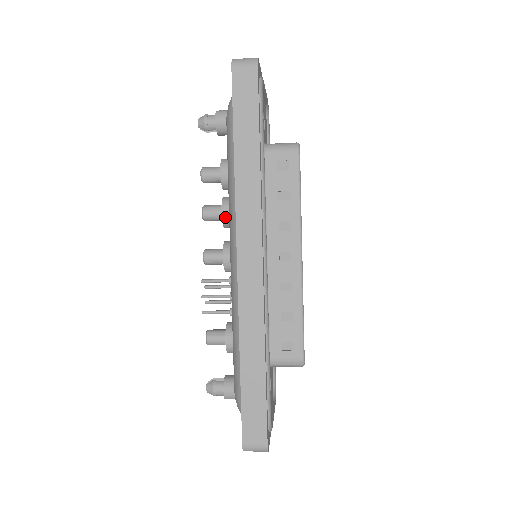
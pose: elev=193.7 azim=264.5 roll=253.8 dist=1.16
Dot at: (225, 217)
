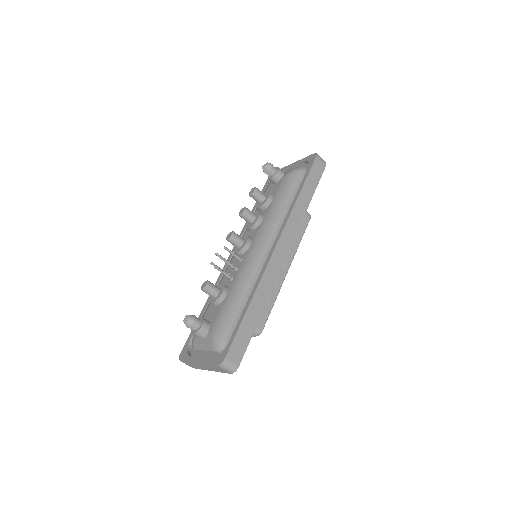
Dot at: (259, 222)
